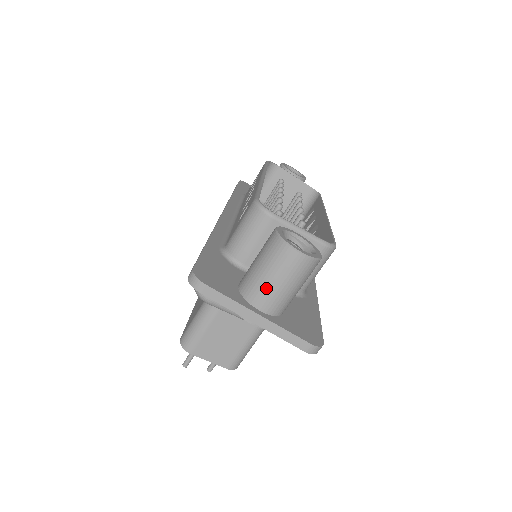
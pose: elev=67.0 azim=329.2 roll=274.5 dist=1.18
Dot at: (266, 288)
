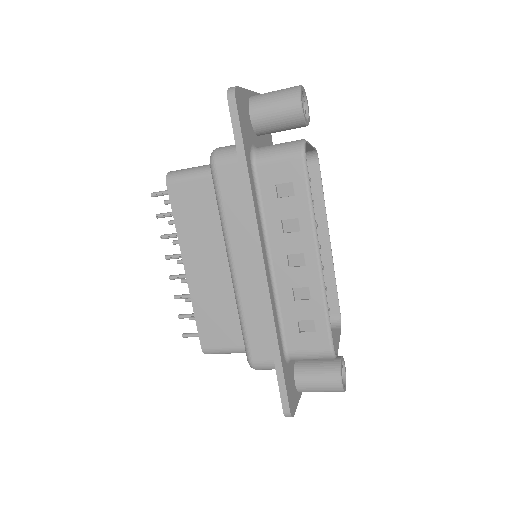
Dot at: occluded
